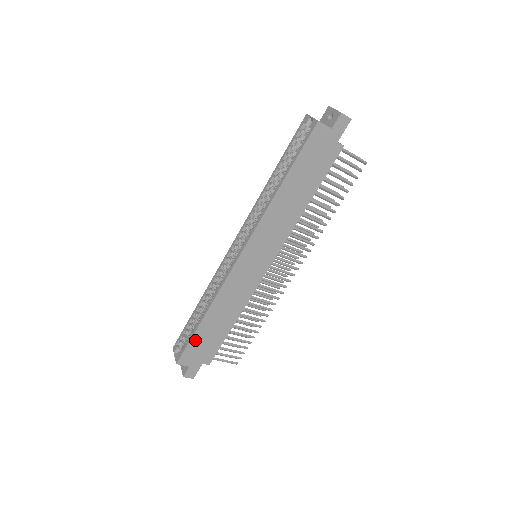
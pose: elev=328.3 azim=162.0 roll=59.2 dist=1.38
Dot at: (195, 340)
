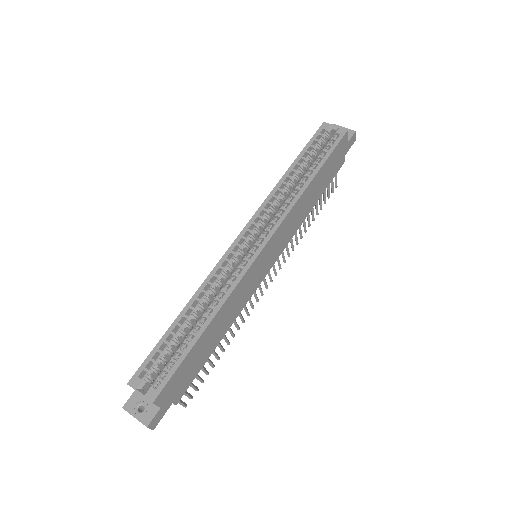
Dot at: (185, 362)
